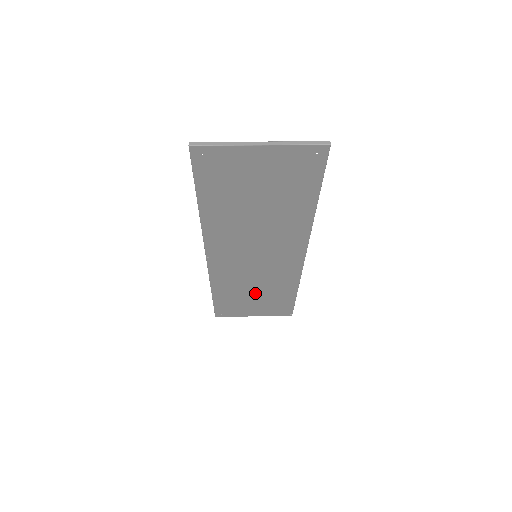
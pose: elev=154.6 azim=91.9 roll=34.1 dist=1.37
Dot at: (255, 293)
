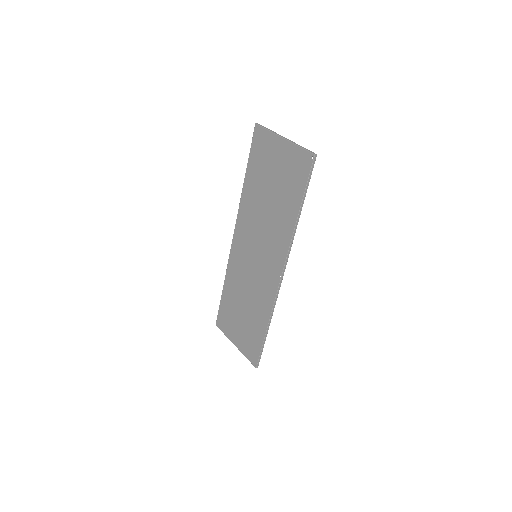
Dot at: (244, 309)
